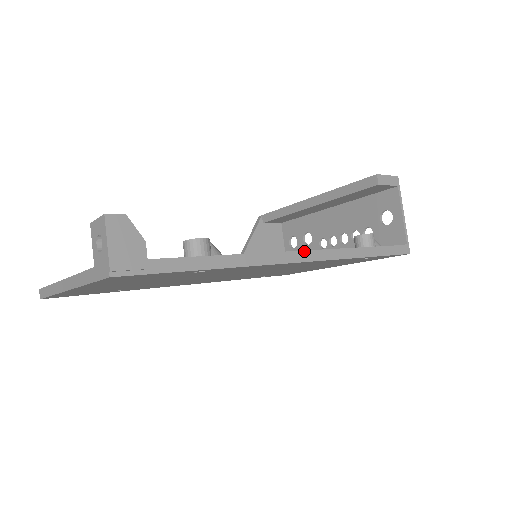
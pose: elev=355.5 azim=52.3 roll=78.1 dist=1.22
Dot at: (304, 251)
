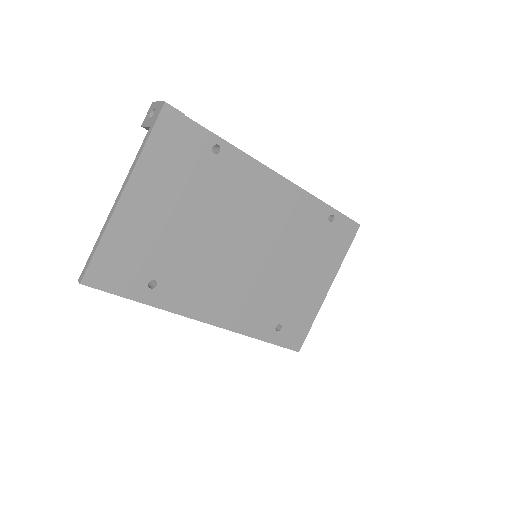
Dot at: occluded
